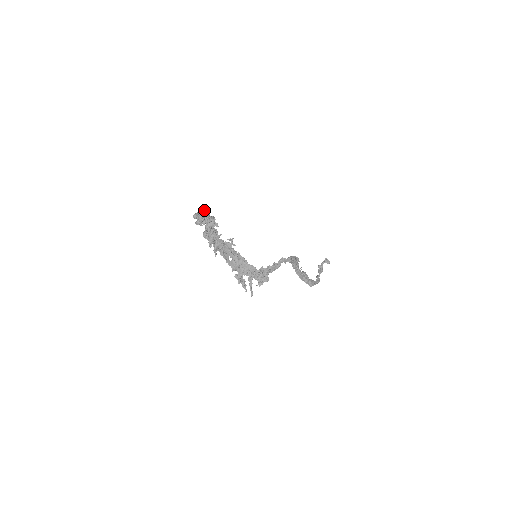
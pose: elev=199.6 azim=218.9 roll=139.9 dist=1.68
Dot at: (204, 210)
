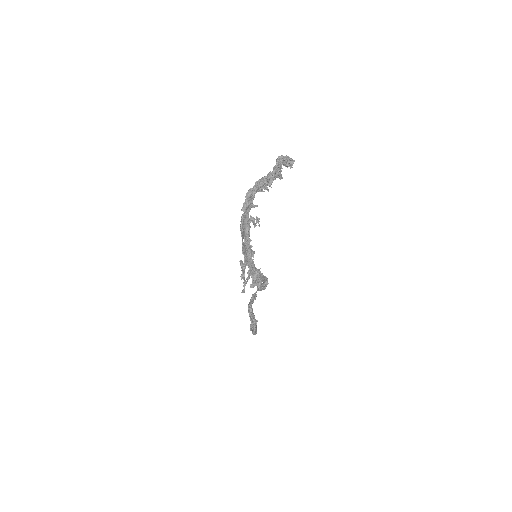
Dot at: occluded
